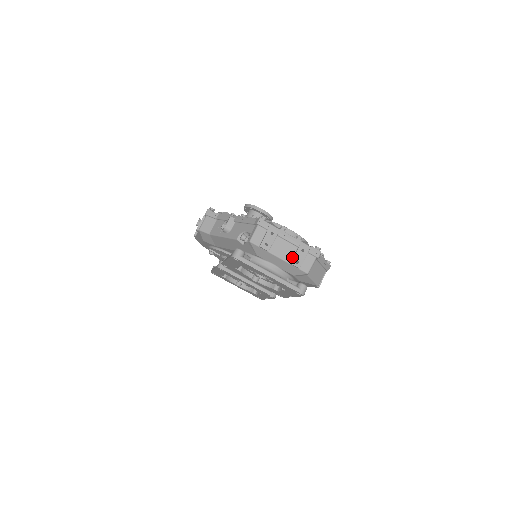
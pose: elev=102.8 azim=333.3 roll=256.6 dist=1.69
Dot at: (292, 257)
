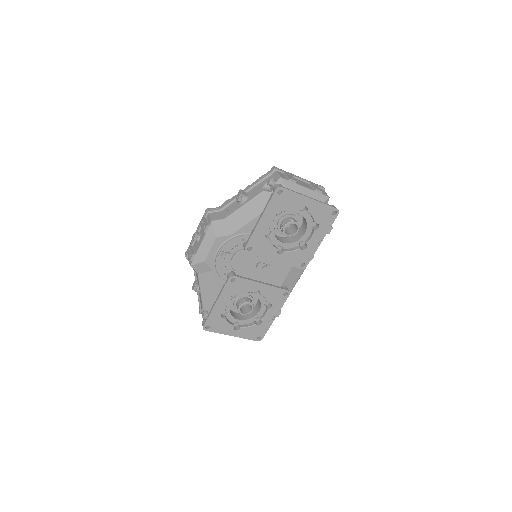
Dot at: (312, 188)
